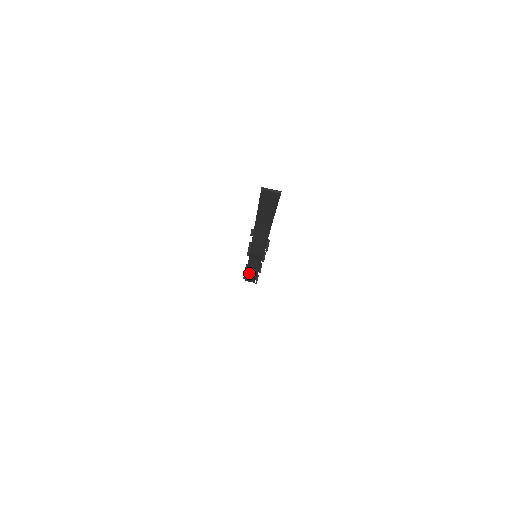
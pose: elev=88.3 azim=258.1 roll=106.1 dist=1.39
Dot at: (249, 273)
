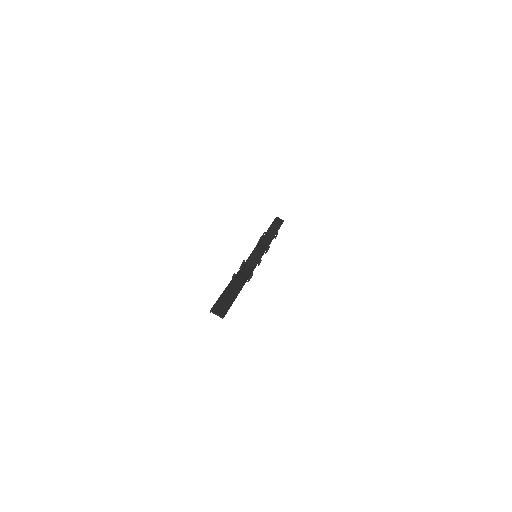
Dot at: (262, 243)
